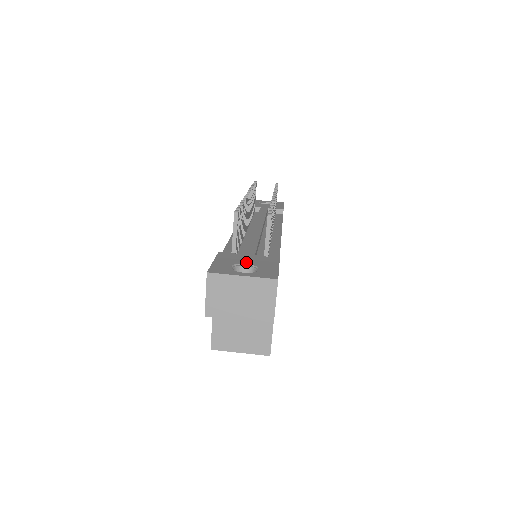
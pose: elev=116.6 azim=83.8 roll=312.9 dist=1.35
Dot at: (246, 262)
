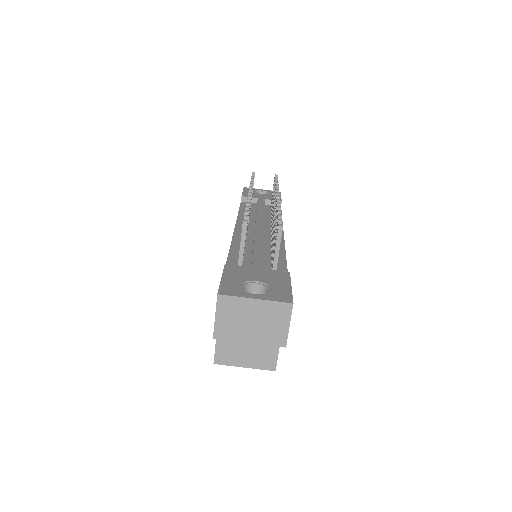
Dot at: (256, 278)
